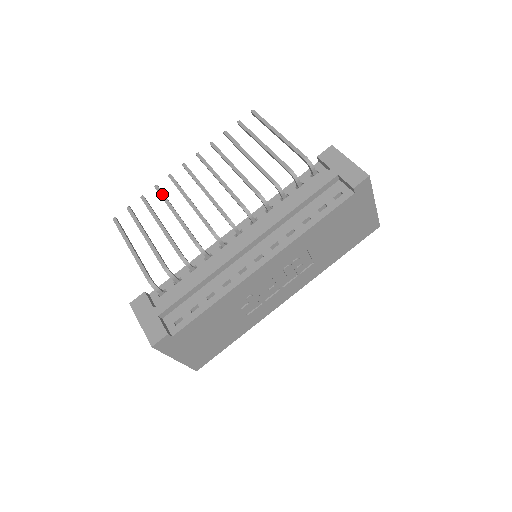
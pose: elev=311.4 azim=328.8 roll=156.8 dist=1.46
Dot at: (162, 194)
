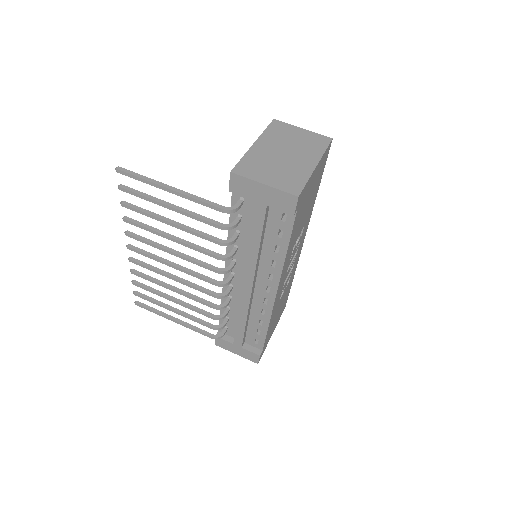
Dot at: (145, 278)
